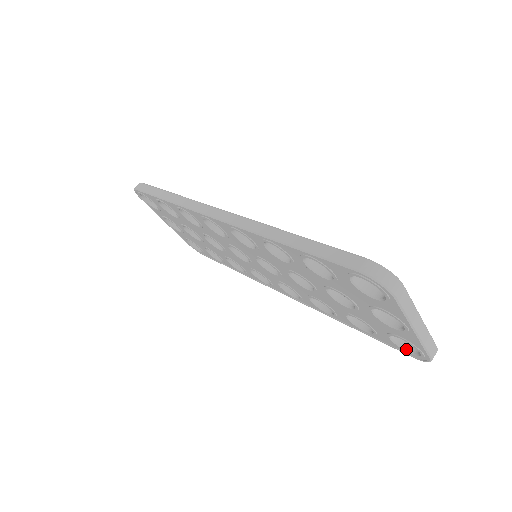
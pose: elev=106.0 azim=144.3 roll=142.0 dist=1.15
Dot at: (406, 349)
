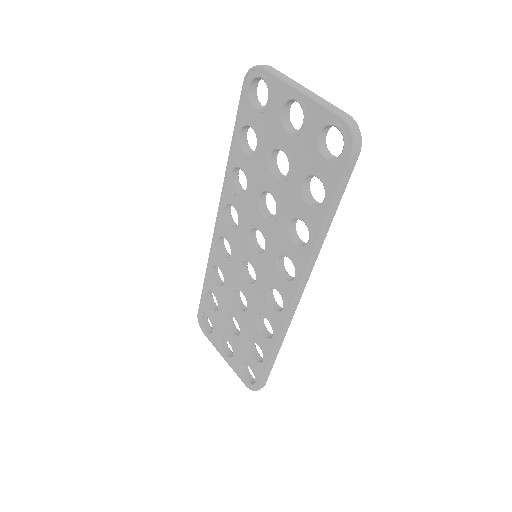
Dot at: (340, 154)
